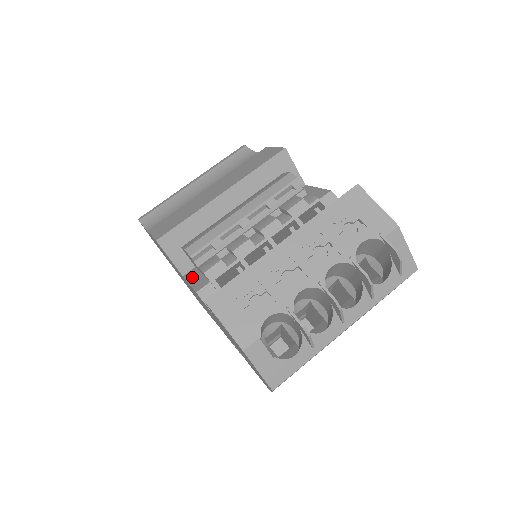
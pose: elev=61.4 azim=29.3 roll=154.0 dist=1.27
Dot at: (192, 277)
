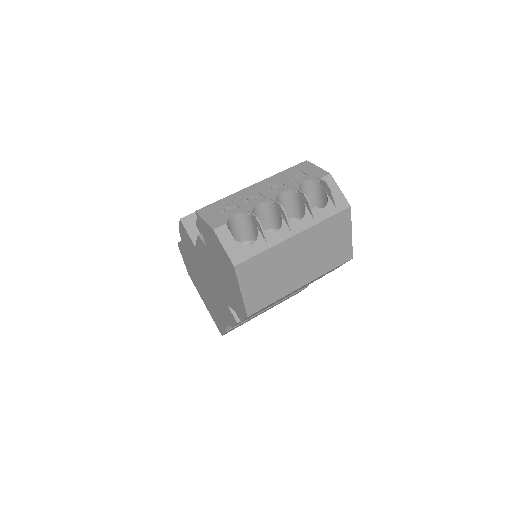
Dot at: occluded
